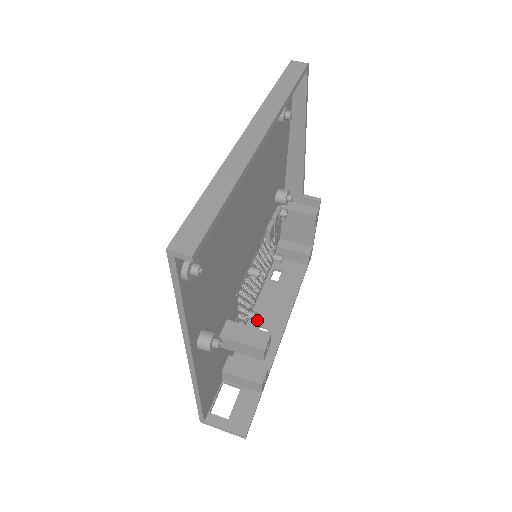
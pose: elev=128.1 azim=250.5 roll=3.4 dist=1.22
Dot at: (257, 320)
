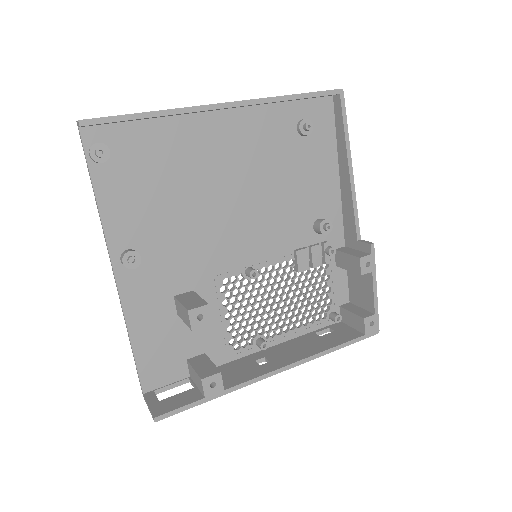
Dot at: (267, 353)
